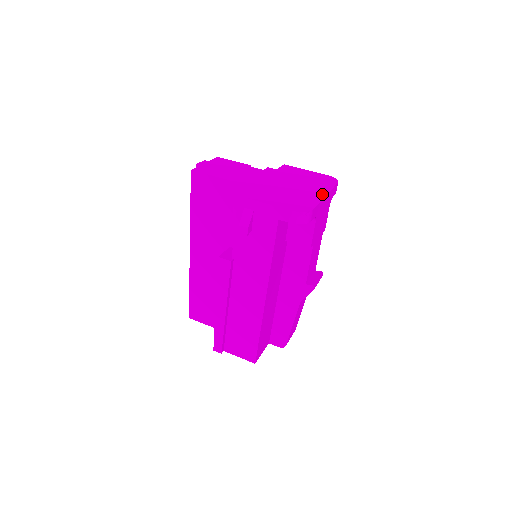
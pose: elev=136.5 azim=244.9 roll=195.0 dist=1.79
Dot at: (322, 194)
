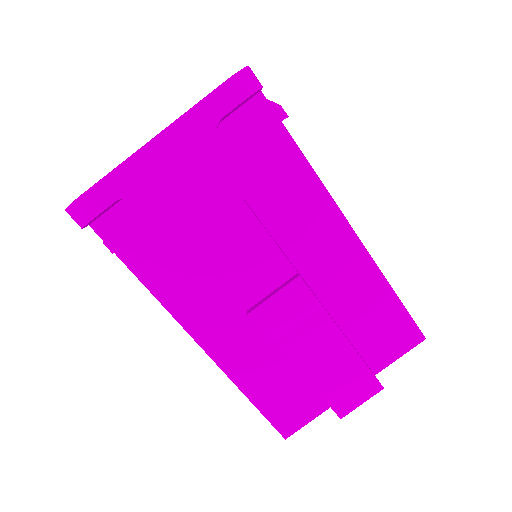
Dot at: (150, 141)
